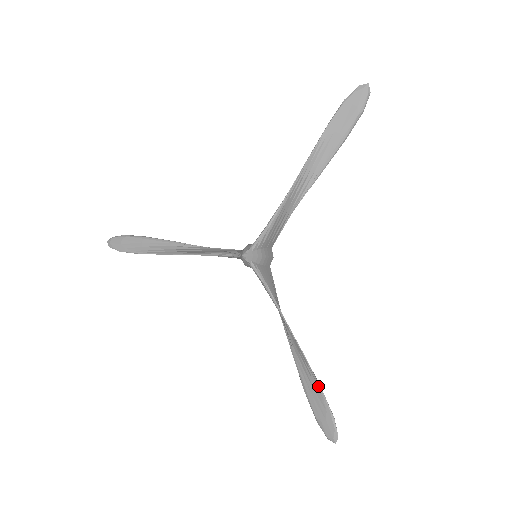
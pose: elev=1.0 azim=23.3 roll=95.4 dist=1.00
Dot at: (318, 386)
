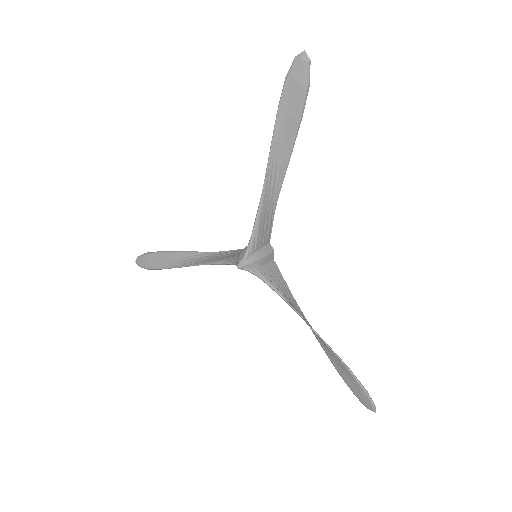
Dot at: (345, 367)
